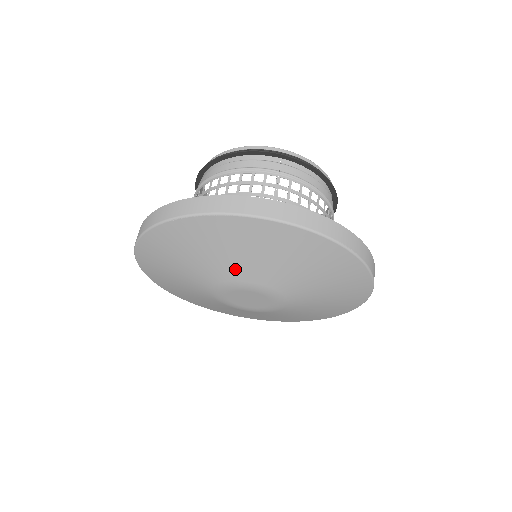
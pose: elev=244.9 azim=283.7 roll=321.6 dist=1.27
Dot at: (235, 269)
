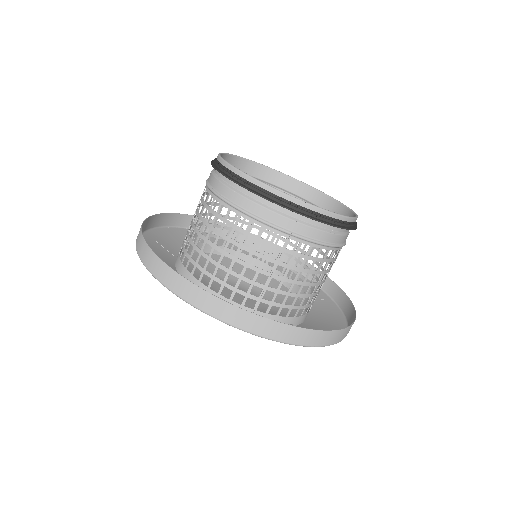
Dot at: occluded
